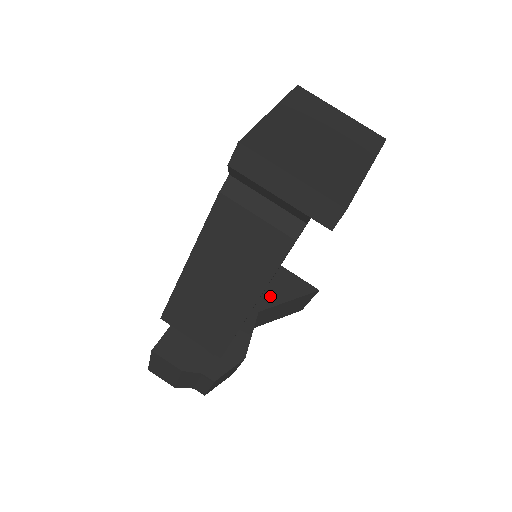
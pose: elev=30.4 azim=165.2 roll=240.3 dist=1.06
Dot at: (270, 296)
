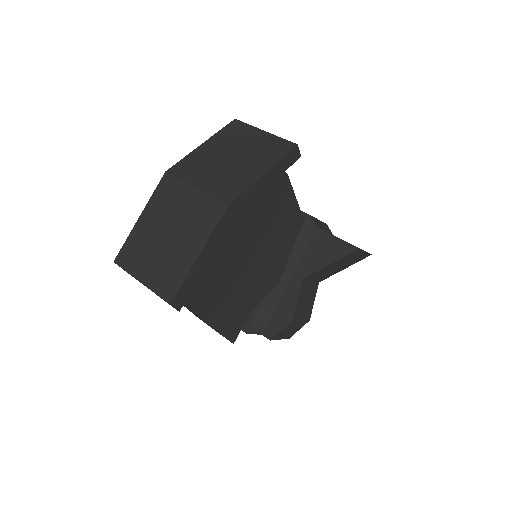
Dot at: (312, 263)
